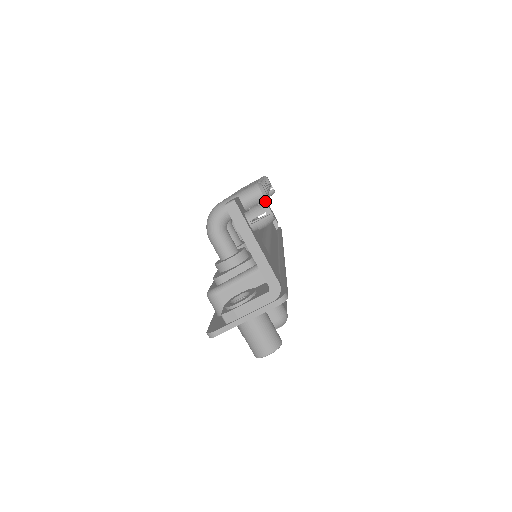
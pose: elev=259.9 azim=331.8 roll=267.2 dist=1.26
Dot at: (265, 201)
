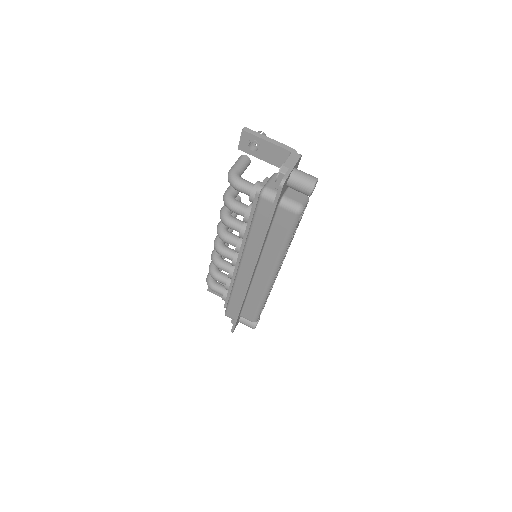
Dot at: occluded
